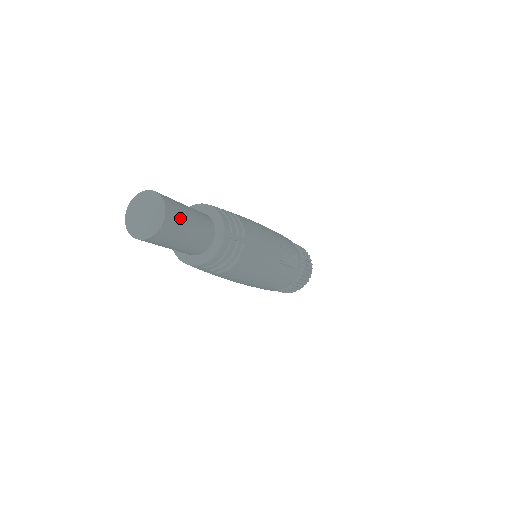
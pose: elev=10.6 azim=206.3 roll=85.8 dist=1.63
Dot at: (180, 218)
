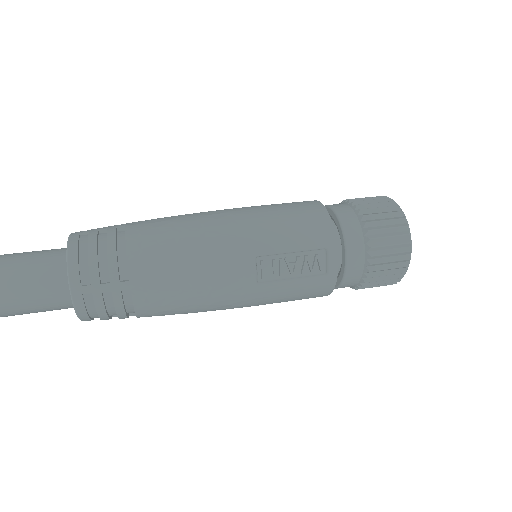
Dot at: out of frame
